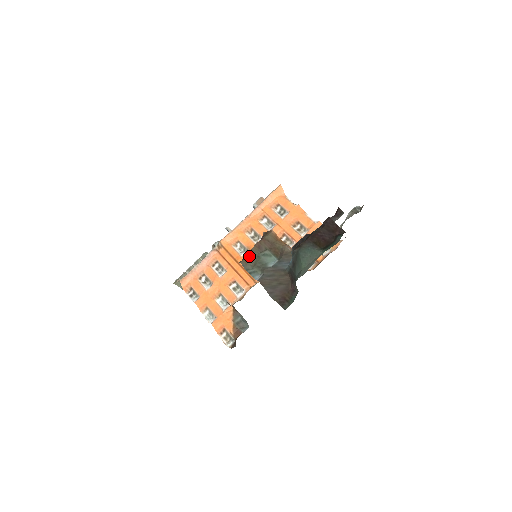
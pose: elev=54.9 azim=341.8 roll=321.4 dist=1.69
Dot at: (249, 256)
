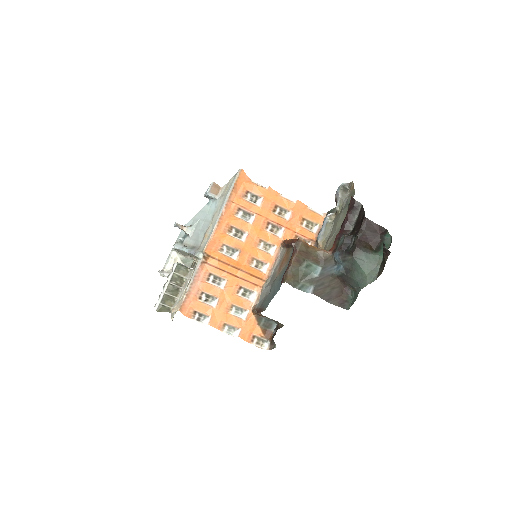
Dot at: (292, 273)
